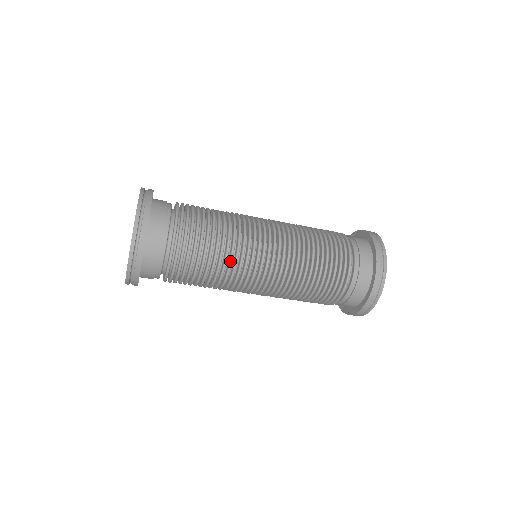
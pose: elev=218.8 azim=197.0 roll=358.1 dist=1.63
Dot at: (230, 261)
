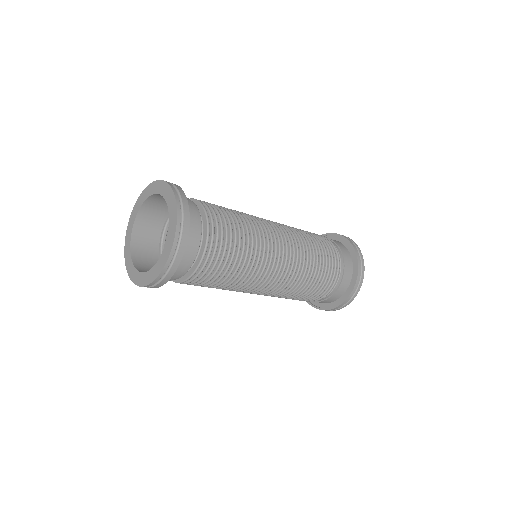
Dot at: (248, 273)
